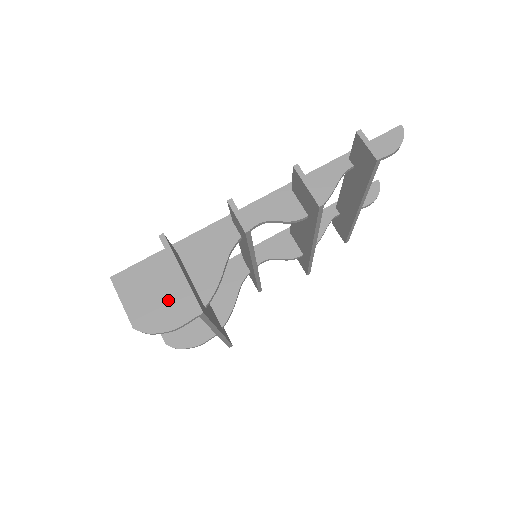
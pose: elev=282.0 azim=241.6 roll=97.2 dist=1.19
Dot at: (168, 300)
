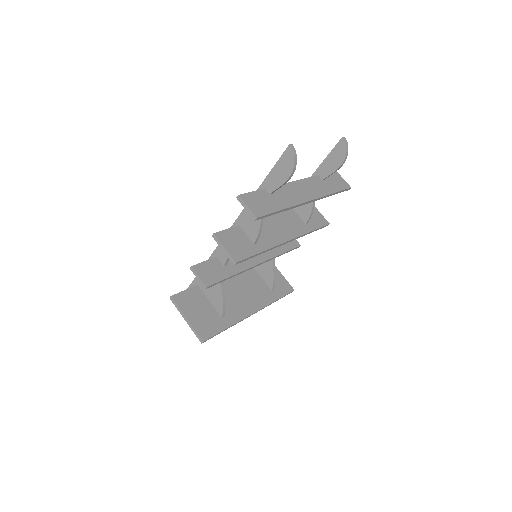
Dot at: occluded
